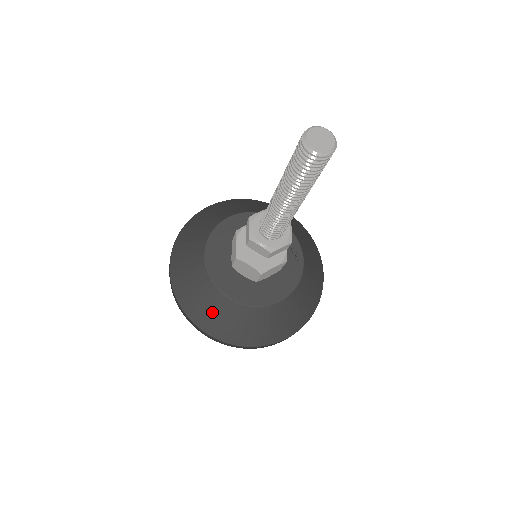
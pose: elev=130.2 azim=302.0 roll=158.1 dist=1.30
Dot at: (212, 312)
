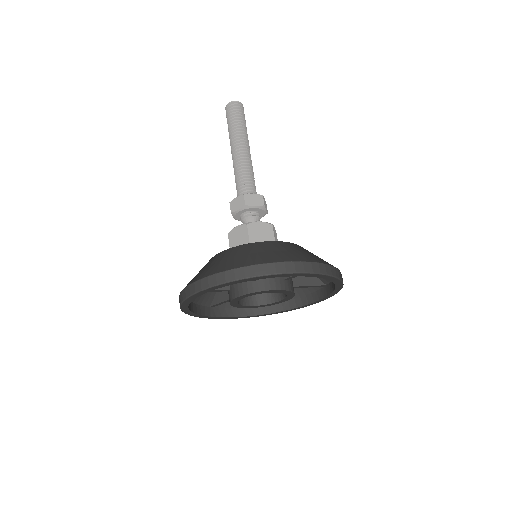
Dot at: (207, 267)
